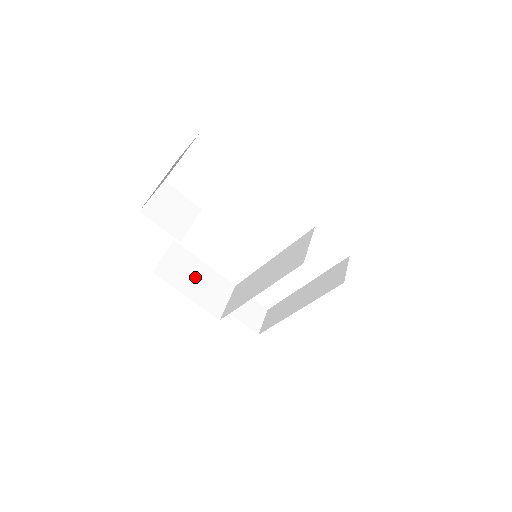
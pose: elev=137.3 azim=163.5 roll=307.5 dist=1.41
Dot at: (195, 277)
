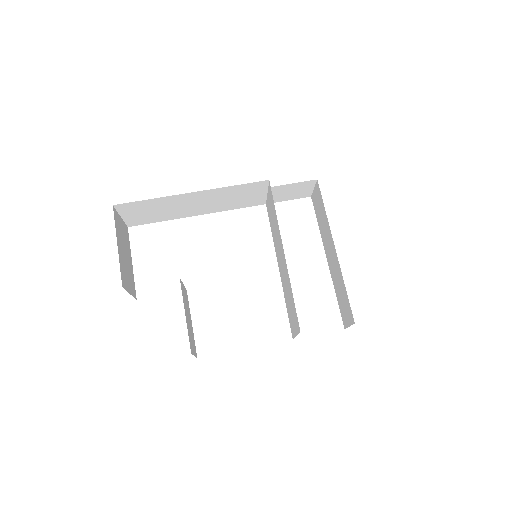
Dot at: occluded
